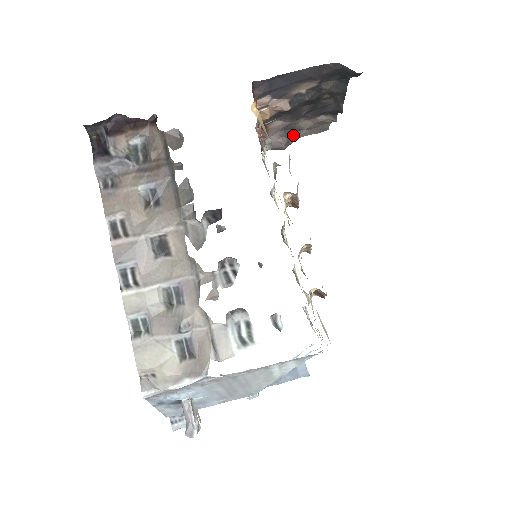
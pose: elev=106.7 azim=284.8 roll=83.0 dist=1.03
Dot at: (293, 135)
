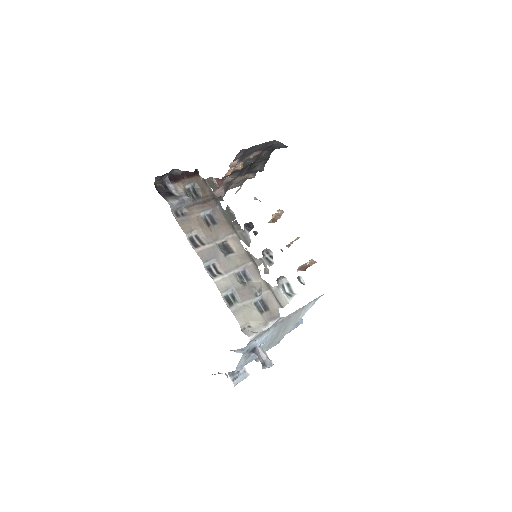
Dot at: (227, 188)
